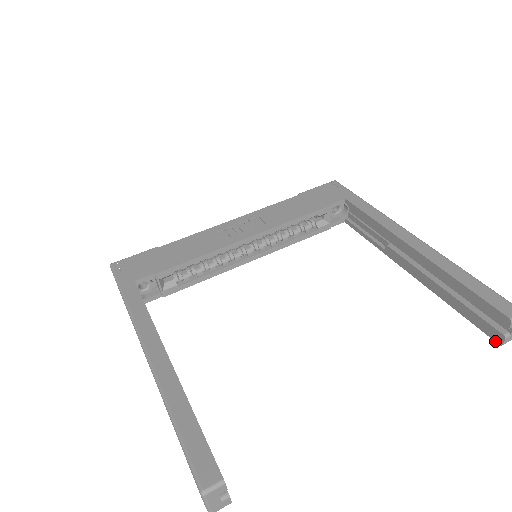
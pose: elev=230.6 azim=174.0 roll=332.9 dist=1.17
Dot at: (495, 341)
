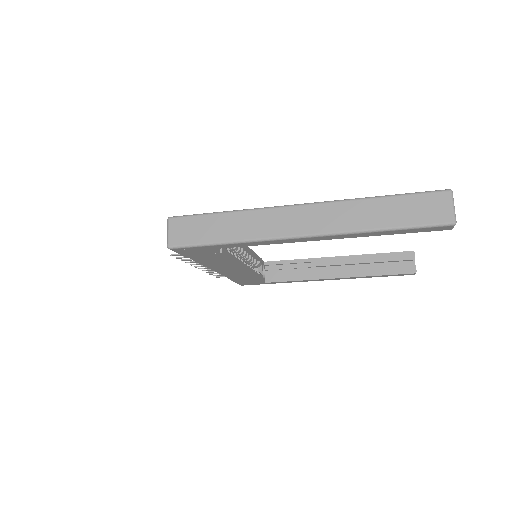
Dot at: (412, 273)
